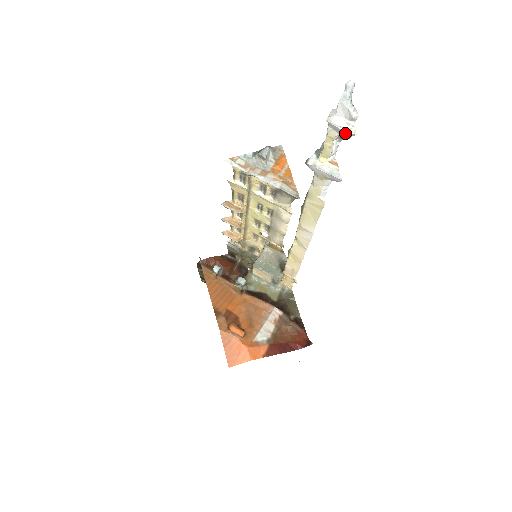
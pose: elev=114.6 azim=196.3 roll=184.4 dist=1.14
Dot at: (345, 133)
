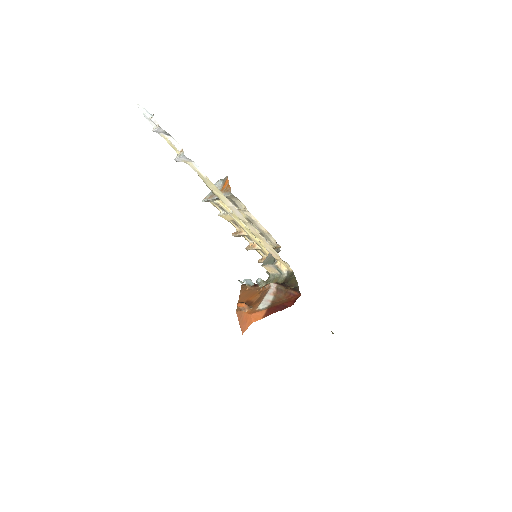
Dot at: (160, 130)
